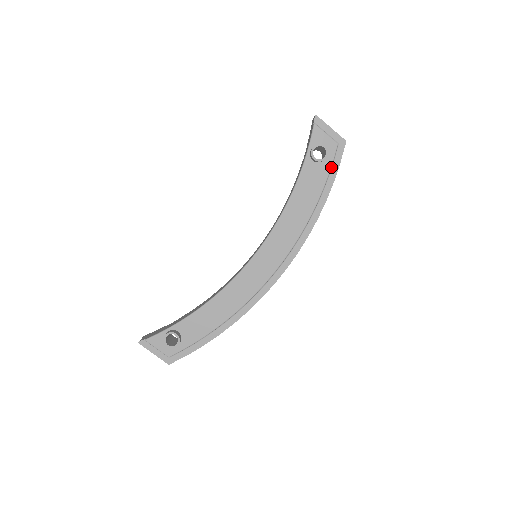
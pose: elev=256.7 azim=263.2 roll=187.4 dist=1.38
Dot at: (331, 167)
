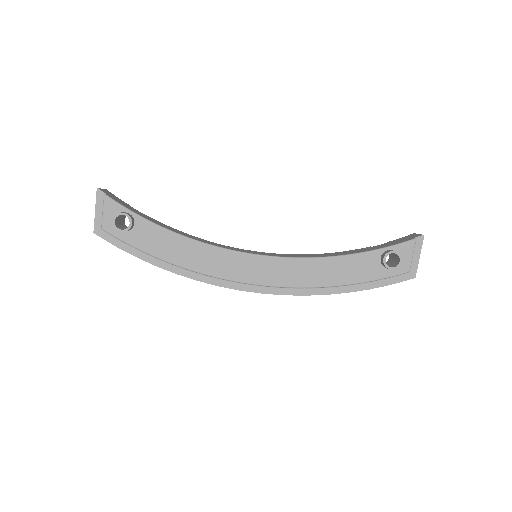
Dot at: (384, 278)
